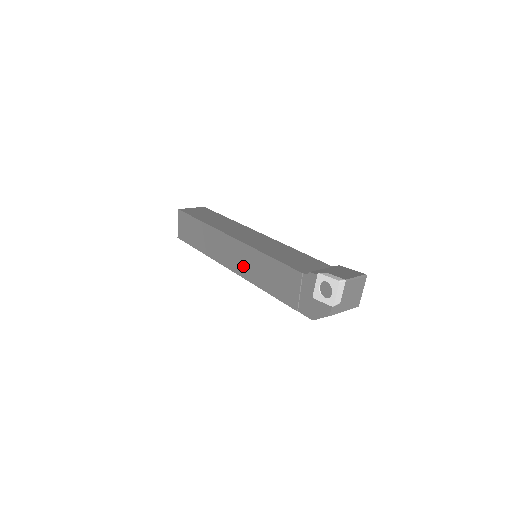
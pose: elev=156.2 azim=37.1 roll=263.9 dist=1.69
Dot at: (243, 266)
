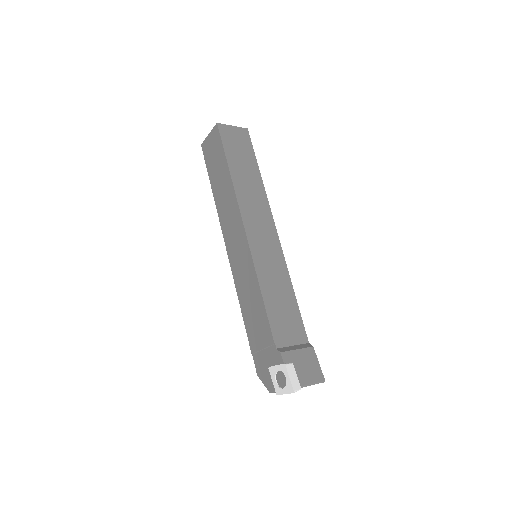
Dot at: (237, 262)
